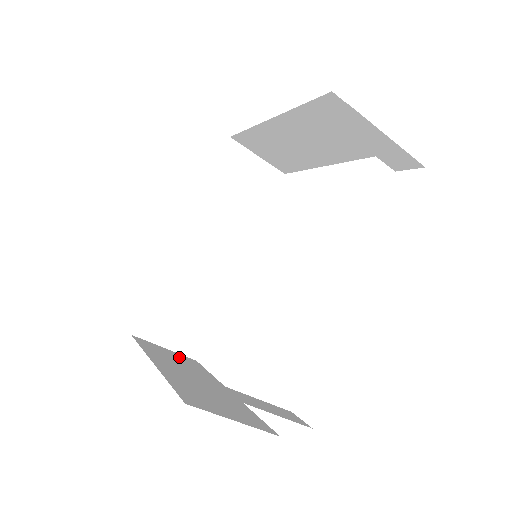
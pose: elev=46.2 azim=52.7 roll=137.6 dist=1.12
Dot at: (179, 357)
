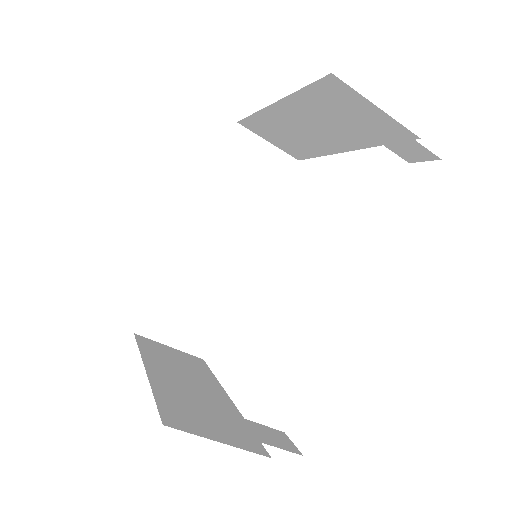
Dot at: (183, 357)
